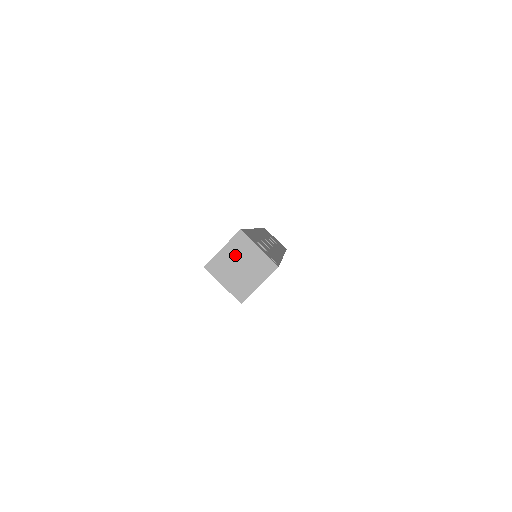
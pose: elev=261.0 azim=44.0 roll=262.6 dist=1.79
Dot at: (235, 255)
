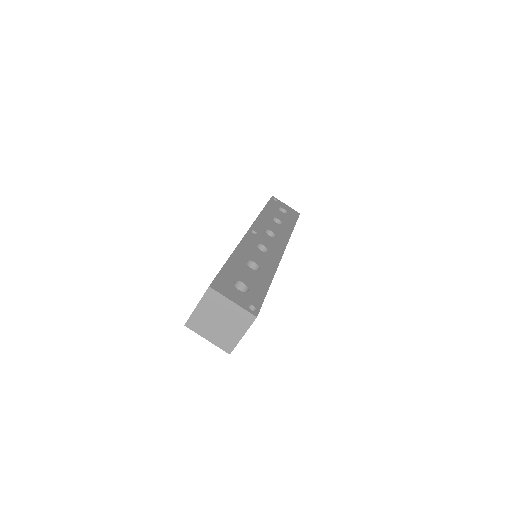
Dot at: (211, 311)
